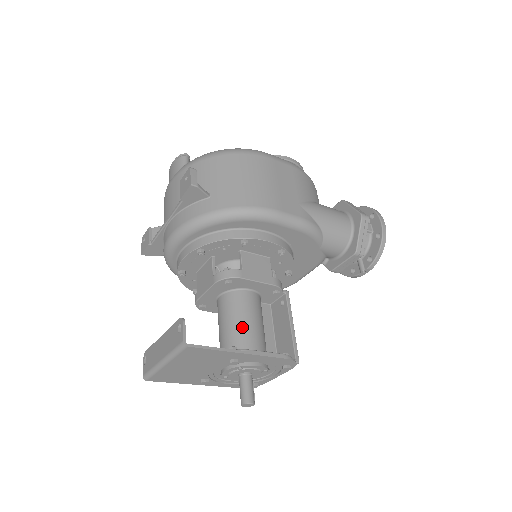
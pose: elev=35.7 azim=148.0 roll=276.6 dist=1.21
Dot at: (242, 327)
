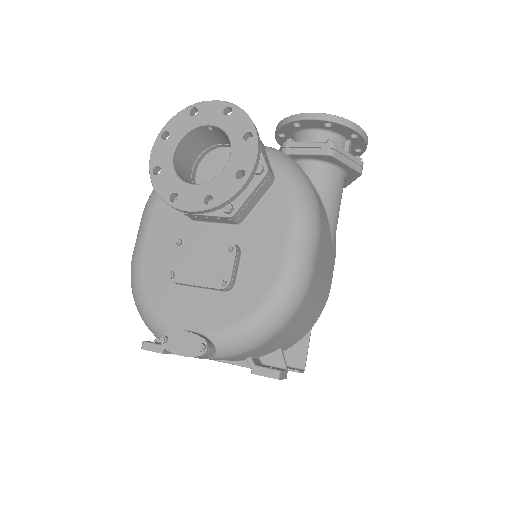
Dot at: occluded
